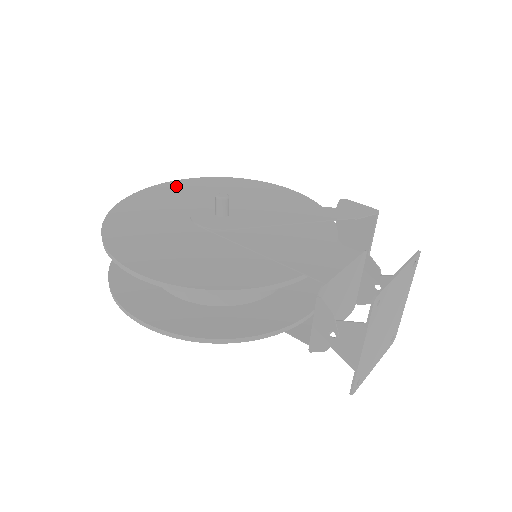
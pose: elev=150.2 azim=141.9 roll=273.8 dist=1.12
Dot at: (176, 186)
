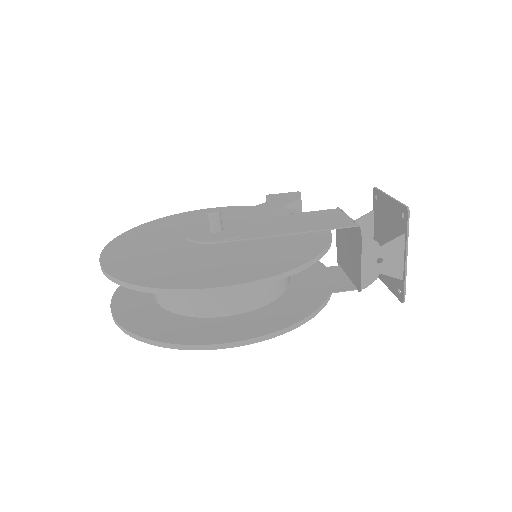
Dot at: (126, 240)
